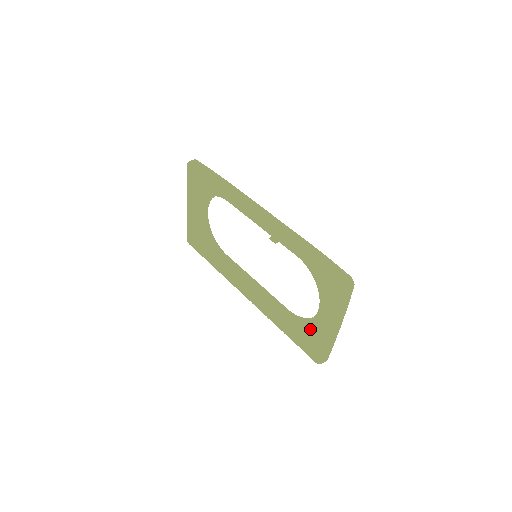
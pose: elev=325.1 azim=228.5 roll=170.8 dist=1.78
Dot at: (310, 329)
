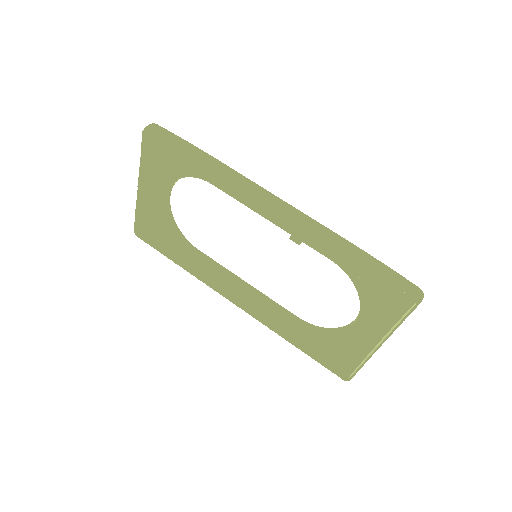
Dot at: (335, 342)
